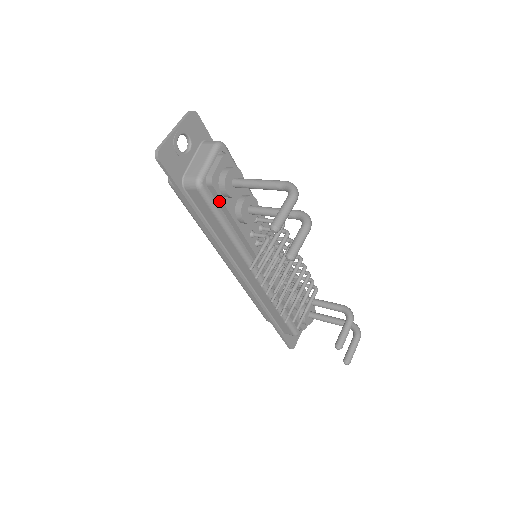
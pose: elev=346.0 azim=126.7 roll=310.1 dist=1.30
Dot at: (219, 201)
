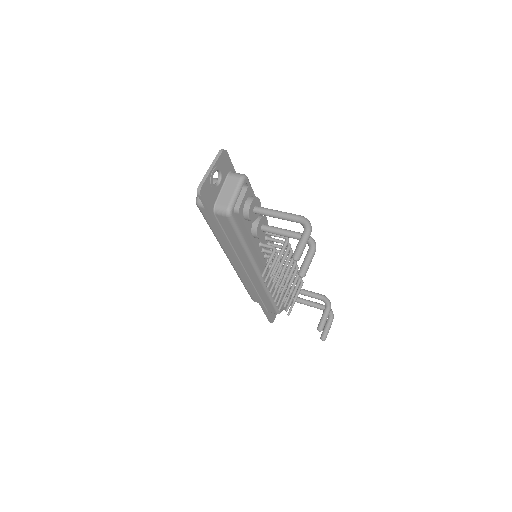
Dot at: (241, 223)
